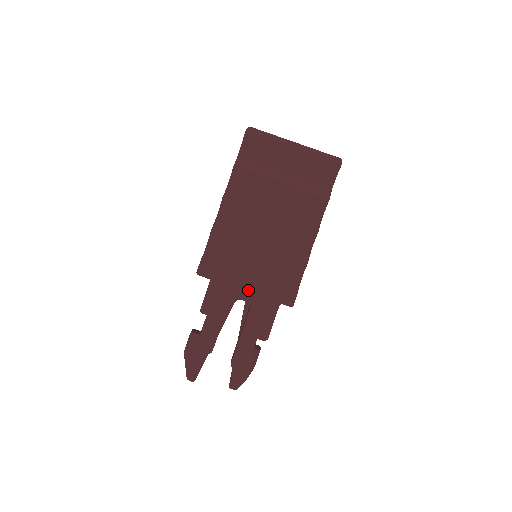
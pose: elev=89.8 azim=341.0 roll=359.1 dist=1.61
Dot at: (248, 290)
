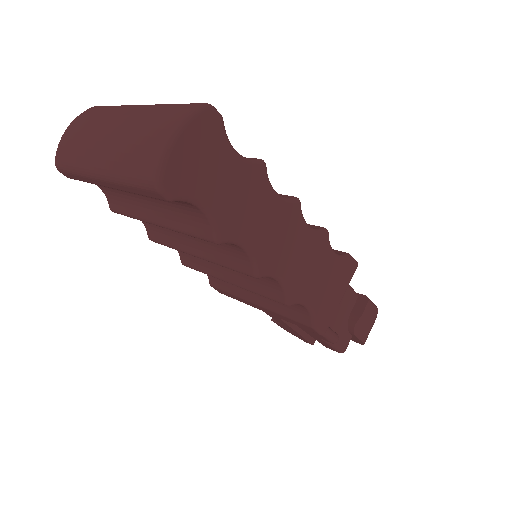
Dot at: occluded
